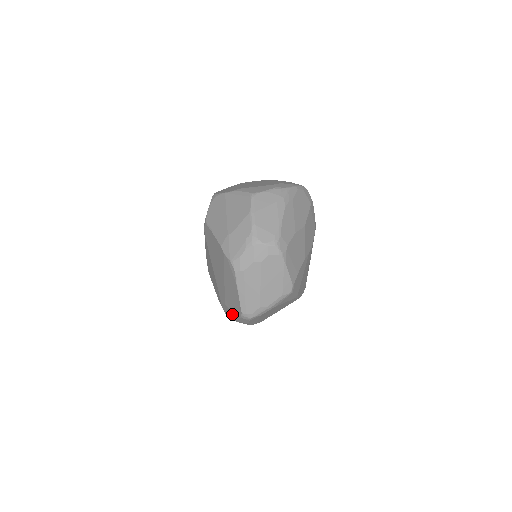
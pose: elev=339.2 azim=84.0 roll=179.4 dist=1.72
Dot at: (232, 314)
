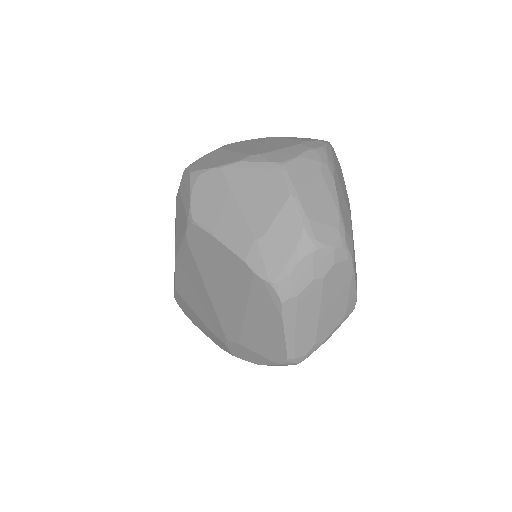
Dot at: (255, 357)
